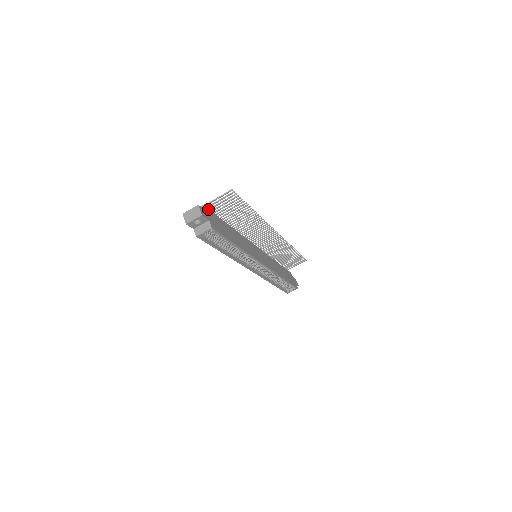
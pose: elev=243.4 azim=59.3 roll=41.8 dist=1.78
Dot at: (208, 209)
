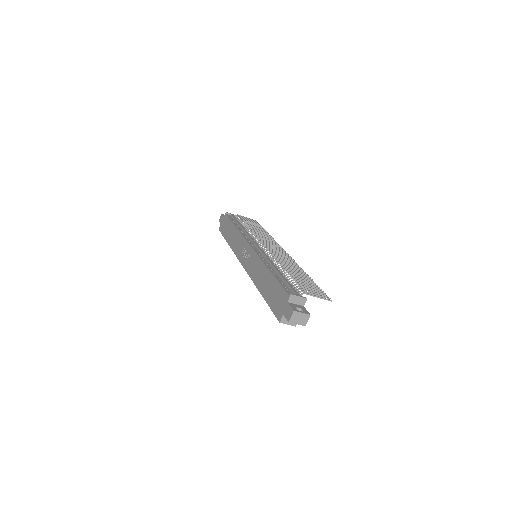
Dot at: occluded
